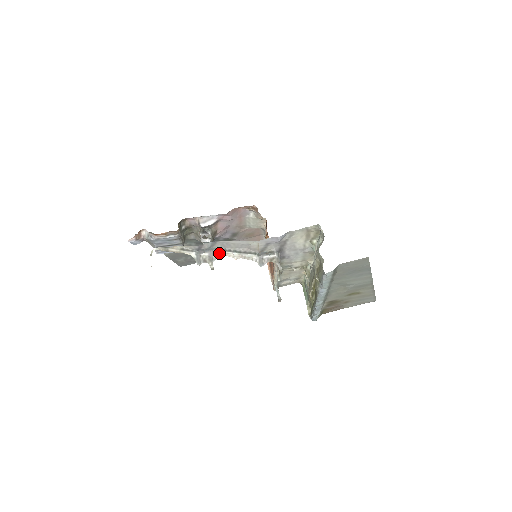
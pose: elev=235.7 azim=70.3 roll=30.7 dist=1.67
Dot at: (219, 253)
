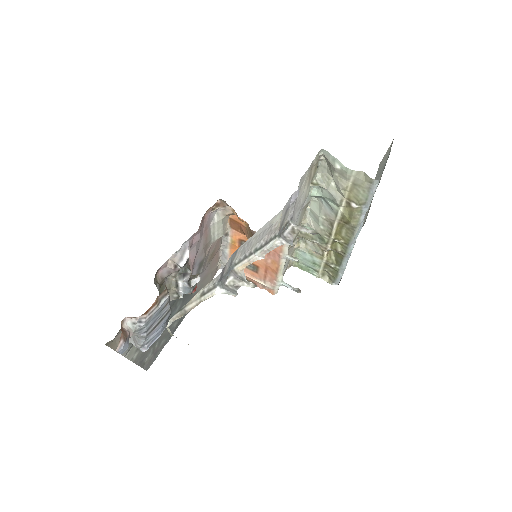
Dot at: (241, 267)
